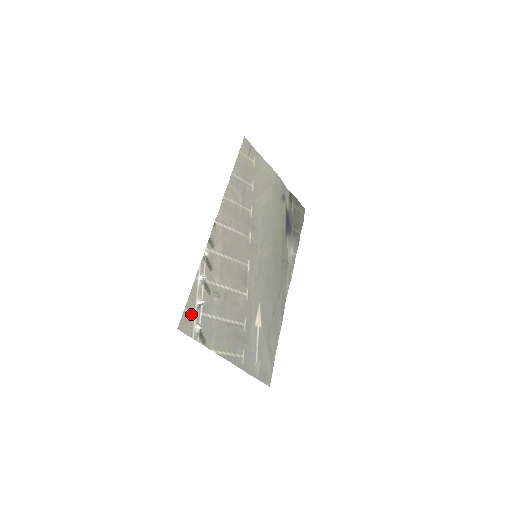
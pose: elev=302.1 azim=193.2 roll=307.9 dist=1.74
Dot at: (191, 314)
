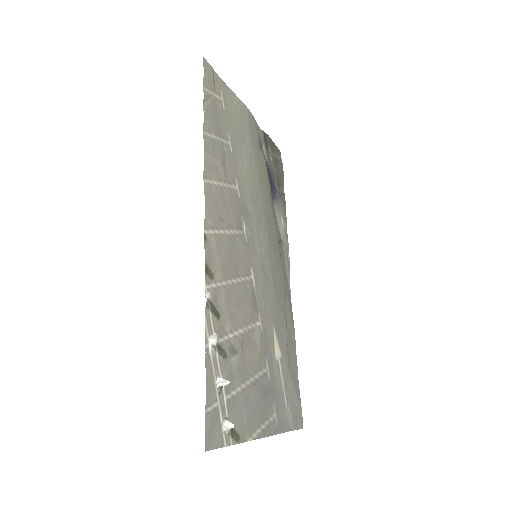
Dot at: (214, 410)
